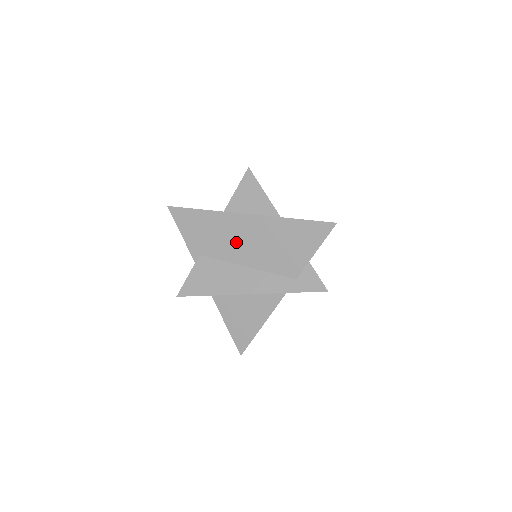
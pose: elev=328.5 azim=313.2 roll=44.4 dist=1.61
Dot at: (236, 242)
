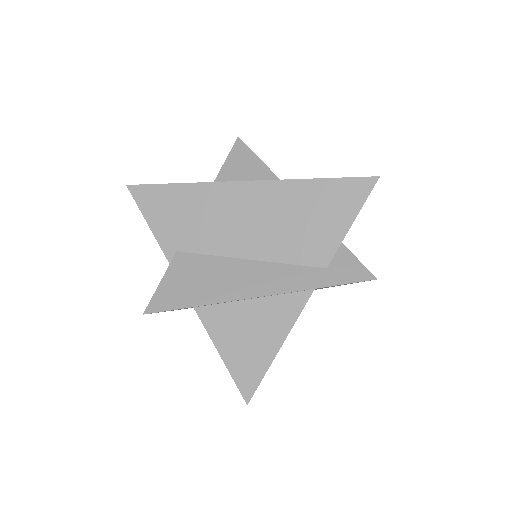
Dot at: (232, 224)
